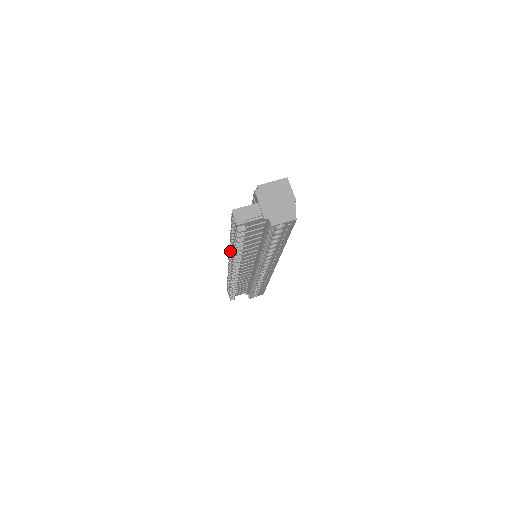
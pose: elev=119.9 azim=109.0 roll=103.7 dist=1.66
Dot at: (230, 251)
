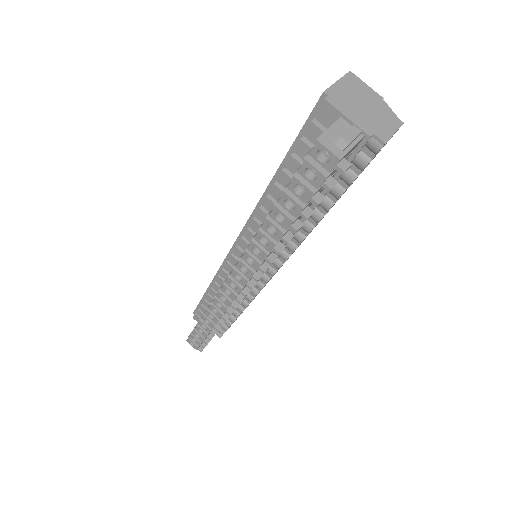
Dot at: (251, 251)
